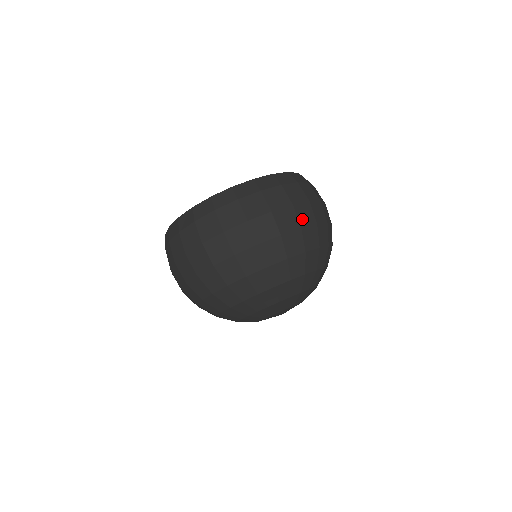
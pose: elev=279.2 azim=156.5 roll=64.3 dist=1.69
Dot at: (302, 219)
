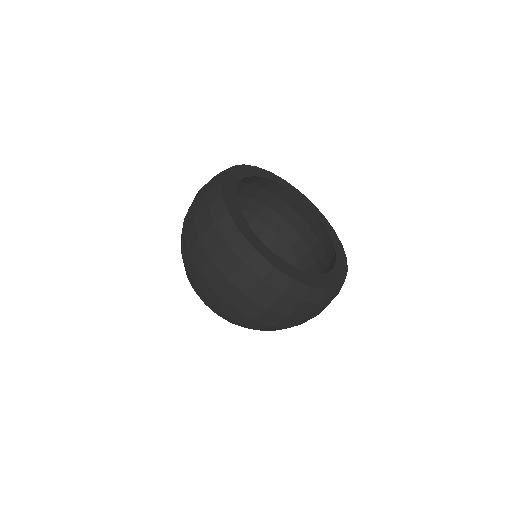
Dot at: occluded
